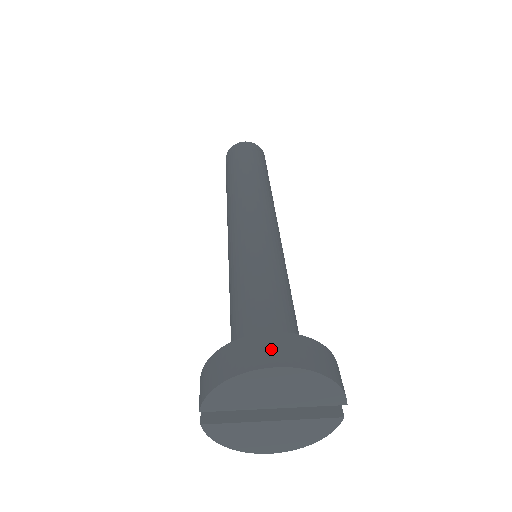
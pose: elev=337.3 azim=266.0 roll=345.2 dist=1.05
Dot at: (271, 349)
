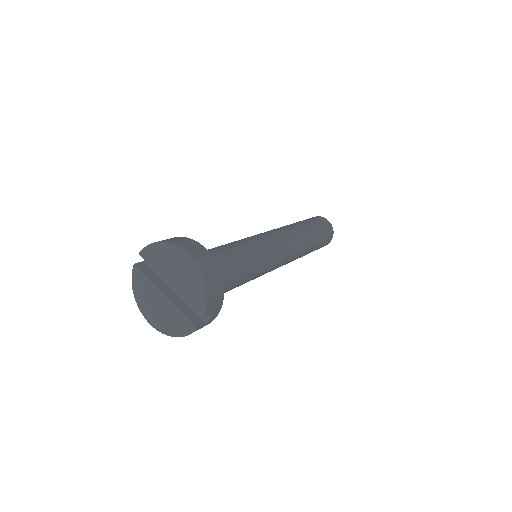
Dot at: (195, 249)
